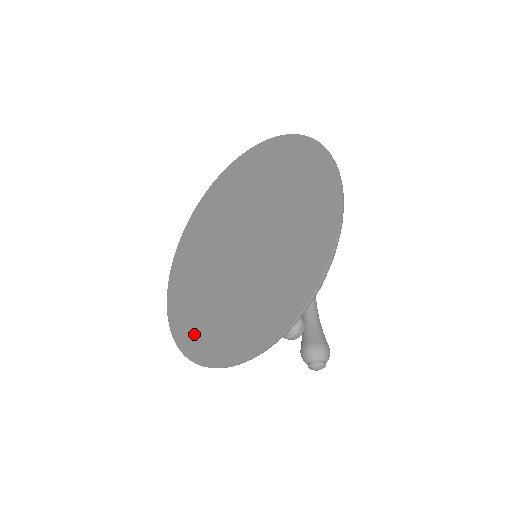
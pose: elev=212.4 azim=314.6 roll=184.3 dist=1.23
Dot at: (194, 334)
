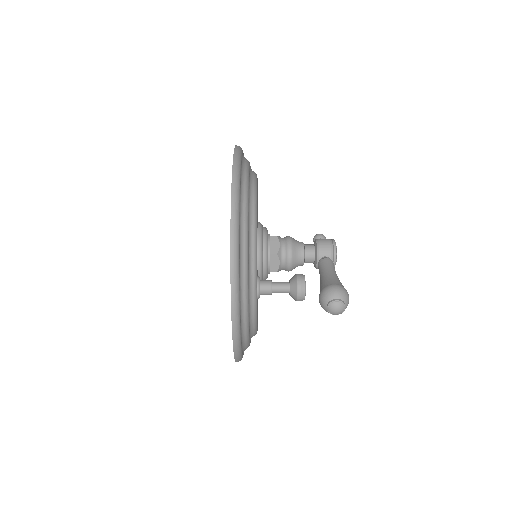
Dot at: occluded
